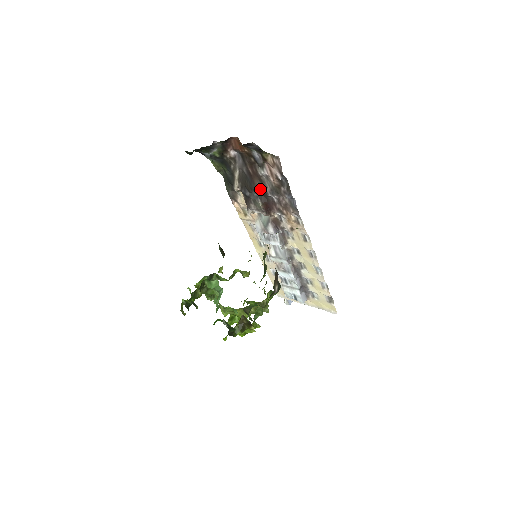
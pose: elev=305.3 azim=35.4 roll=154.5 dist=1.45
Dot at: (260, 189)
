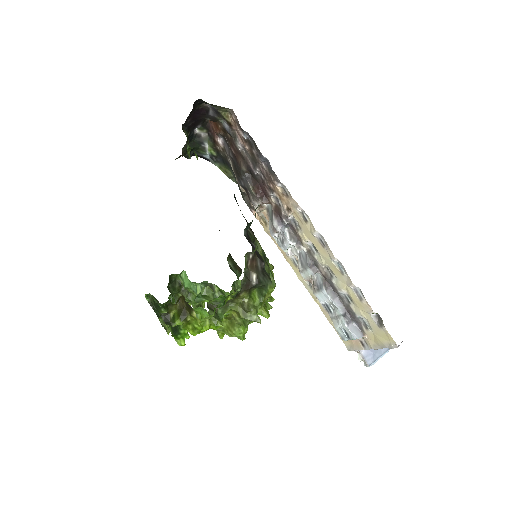
Dot at: (246, 169)
